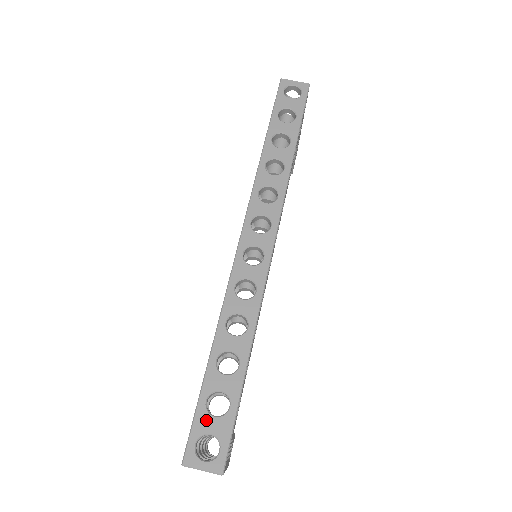
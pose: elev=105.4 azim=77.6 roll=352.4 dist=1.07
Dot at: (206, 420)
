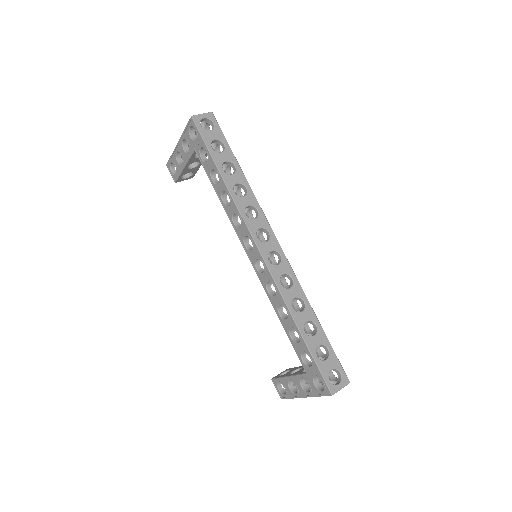
Dot at: (325, 365)
